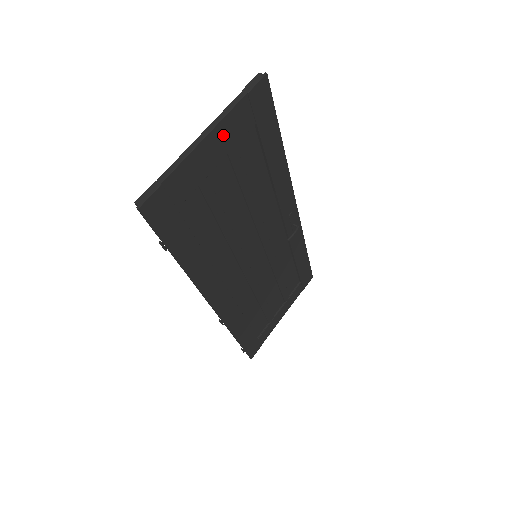
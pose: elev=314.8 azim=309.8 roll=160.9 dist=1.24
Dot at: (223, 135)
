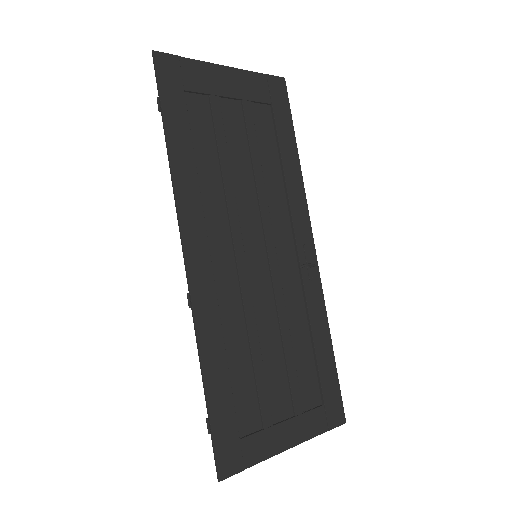
Dot at: (240, 81)
